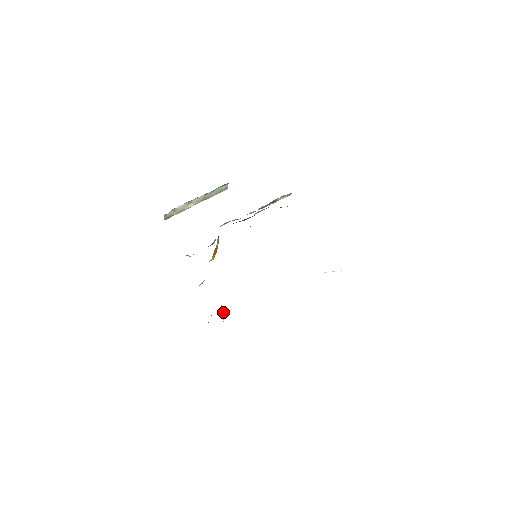
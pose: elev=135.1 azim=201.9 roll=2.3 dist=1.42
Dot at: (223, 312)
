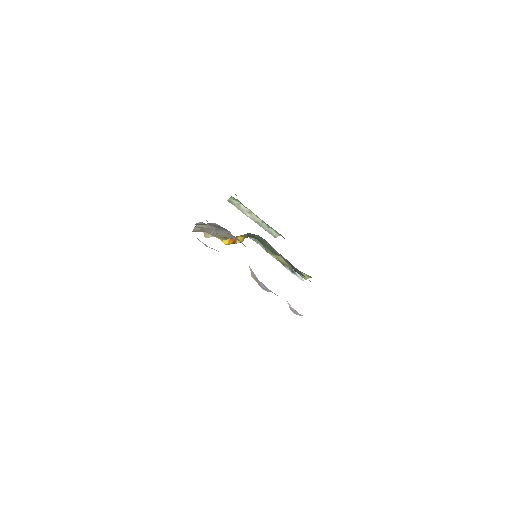
Dot at: (210, 234)
